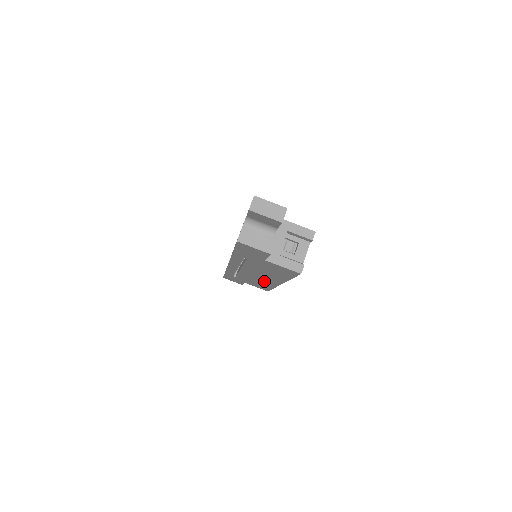
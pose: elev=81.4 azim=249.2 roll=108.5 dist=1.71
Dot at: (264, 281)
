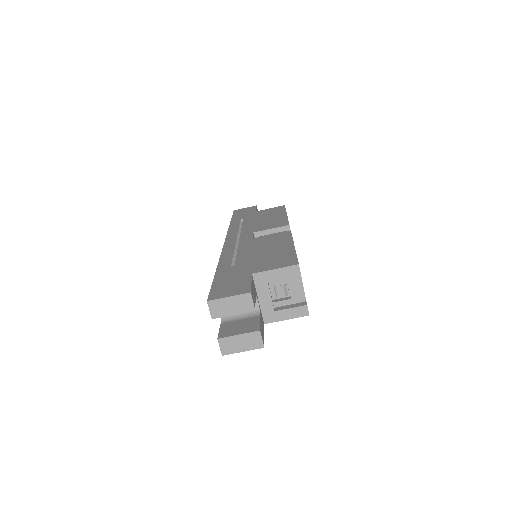
Dot at: occluded
